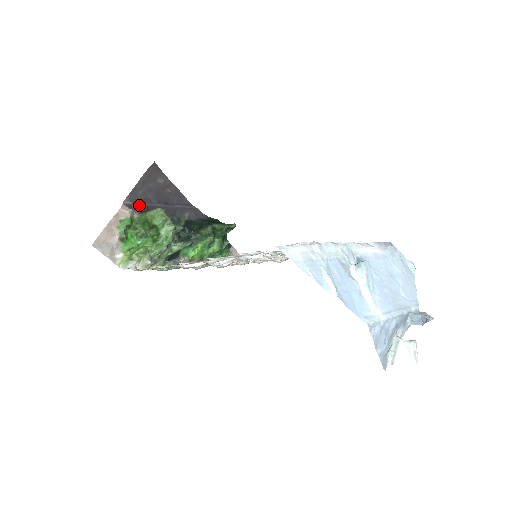
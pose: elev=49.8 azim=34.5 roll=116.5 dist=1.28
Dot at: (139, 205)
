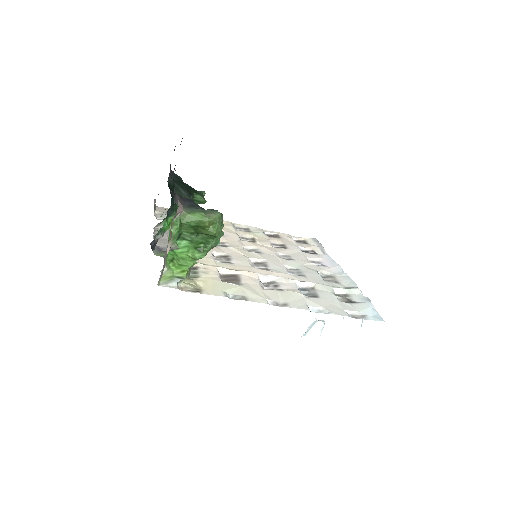
Dot at: occluded
